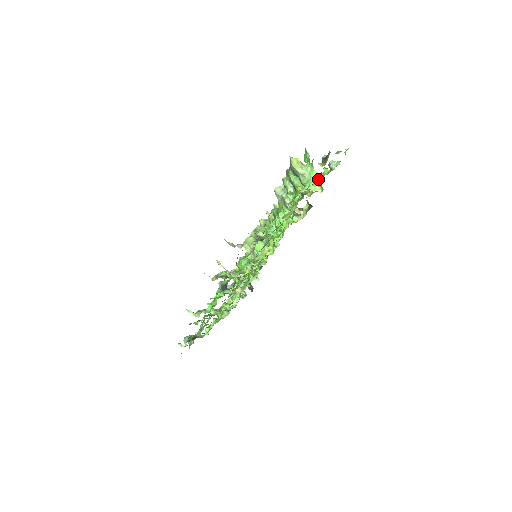
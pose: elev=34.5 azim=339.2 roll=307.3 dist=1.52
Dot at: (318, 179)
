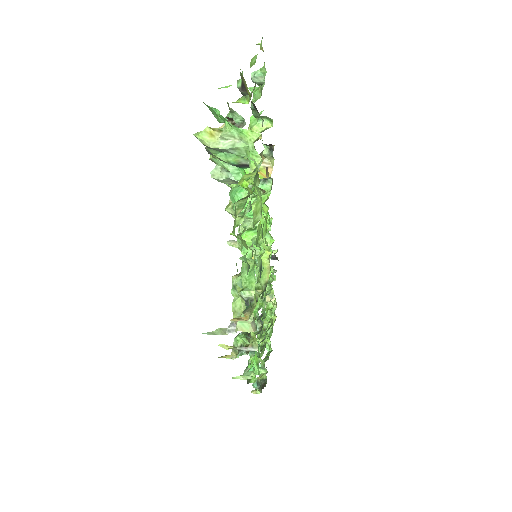
Dot at: occluded
